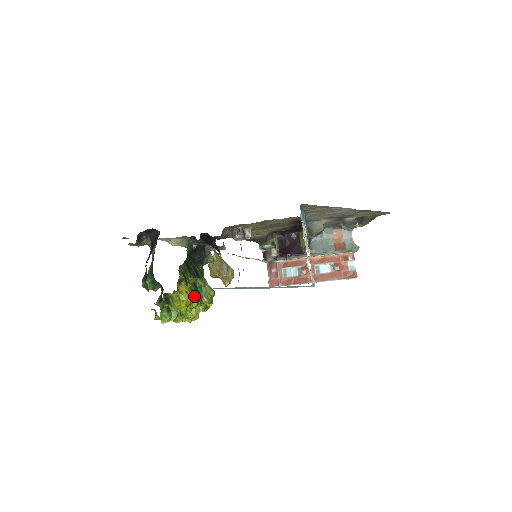
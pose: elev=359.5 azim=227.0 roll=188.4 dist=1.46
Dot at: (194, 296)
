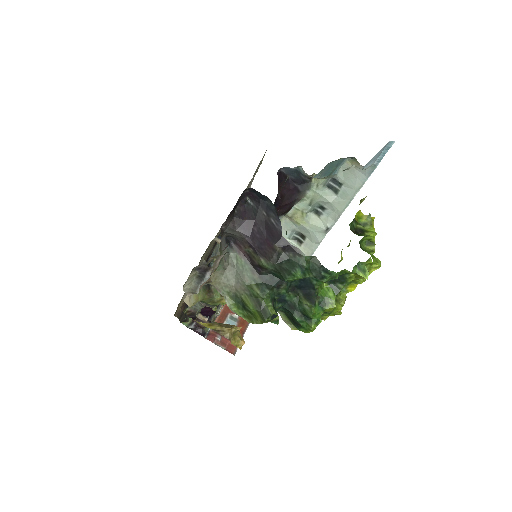
Dot at: occluded
